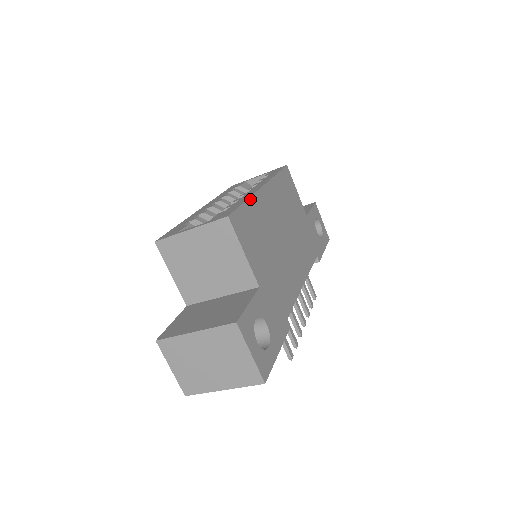
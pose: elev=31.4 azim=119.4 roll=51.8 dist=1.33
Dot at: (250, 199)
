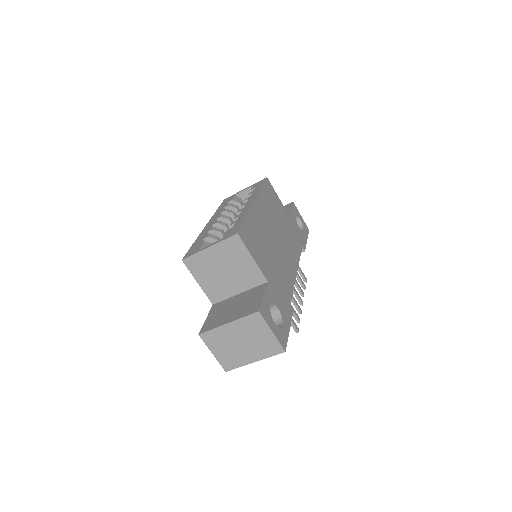
Dot at: (248, 215)
